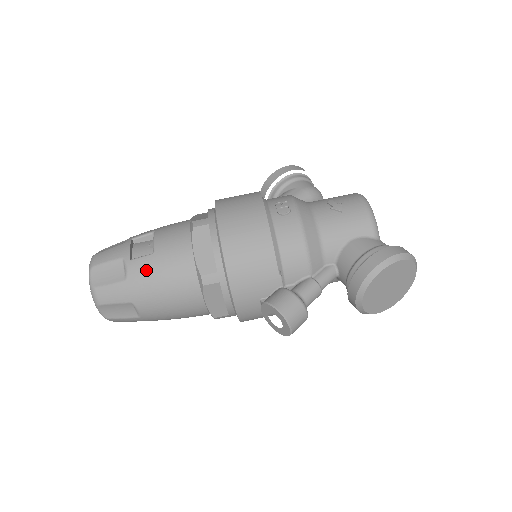
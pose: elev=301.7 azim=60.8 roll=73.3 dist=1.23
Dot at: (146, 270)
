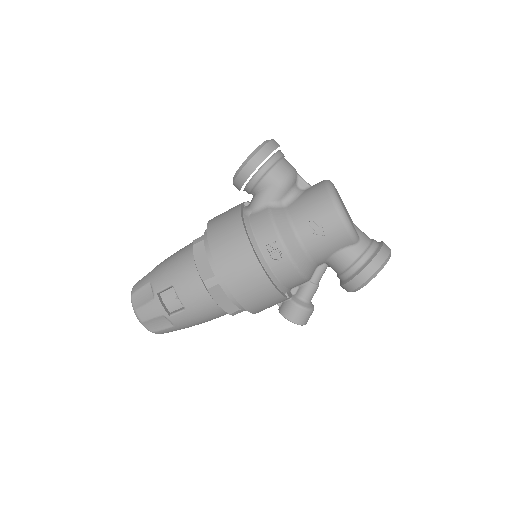
Dot at: (186, 320)
